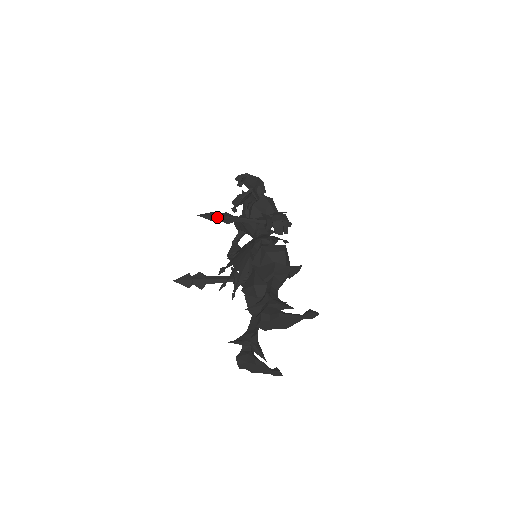
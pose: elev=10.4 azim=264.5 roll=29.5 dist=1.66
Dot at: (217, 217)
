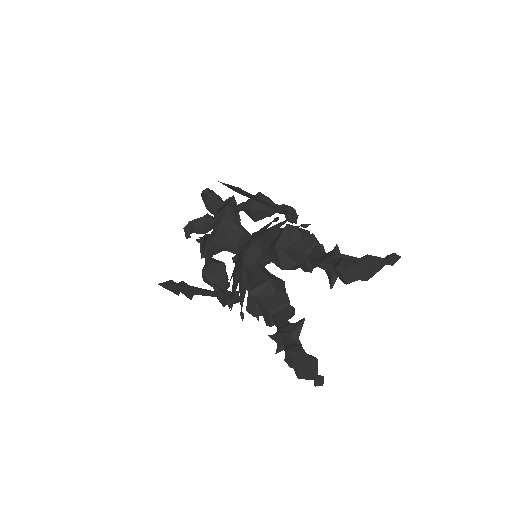
Dot at: (239, 188)
